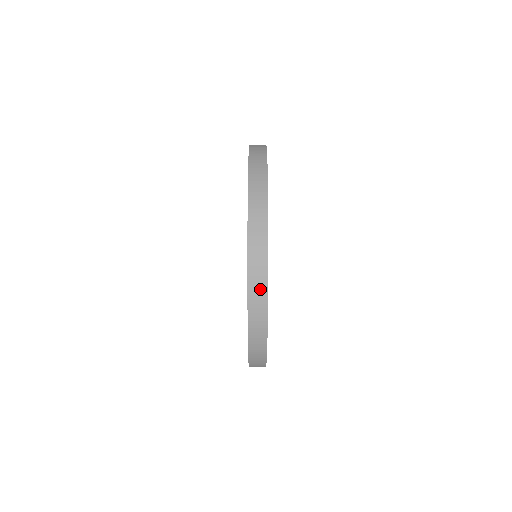
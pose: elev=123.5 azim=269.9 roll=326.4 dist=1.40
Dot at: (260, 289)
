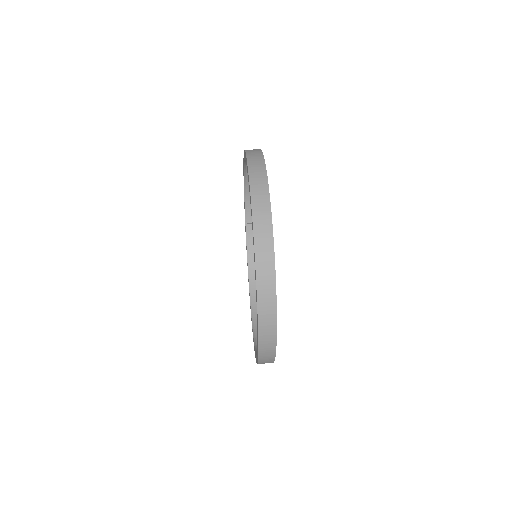
Dot at: (269, 328)
